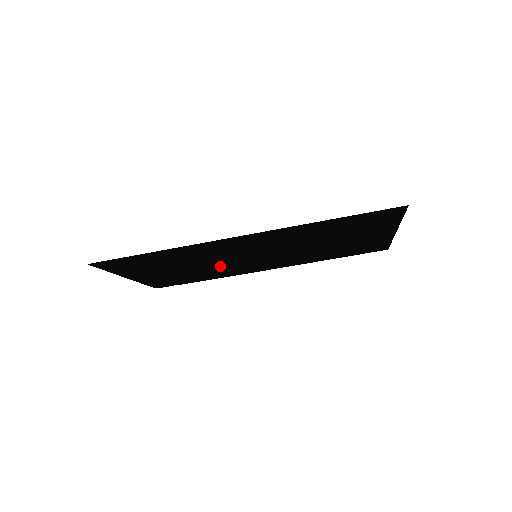
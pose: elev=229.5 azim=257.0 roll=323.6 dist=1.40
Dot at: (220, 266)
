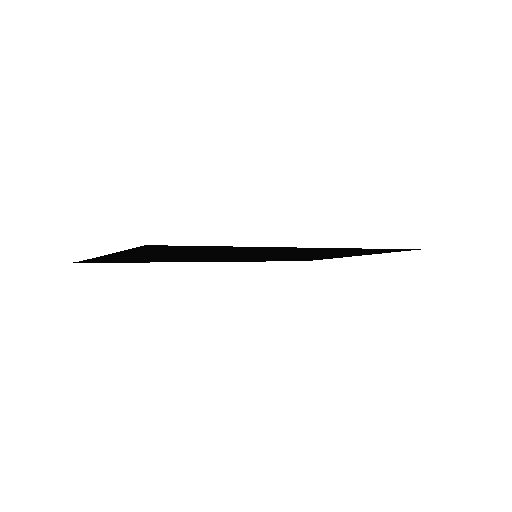
Dot at: (205, 257)
